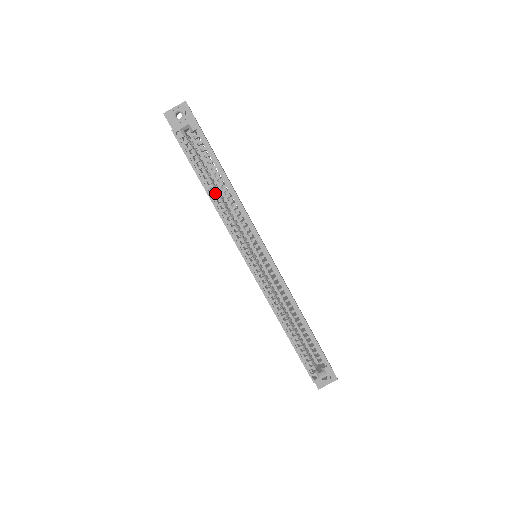
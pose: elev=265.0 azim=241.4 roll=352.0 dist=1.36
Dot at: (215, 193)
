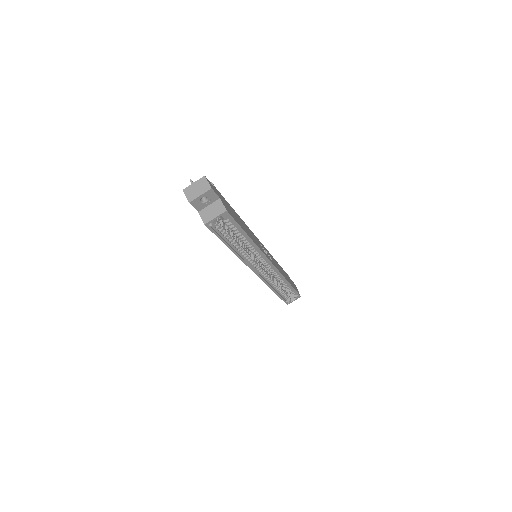
Dot at: occluded
